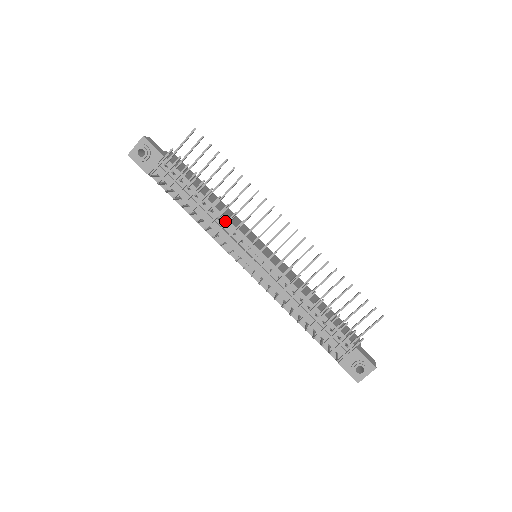
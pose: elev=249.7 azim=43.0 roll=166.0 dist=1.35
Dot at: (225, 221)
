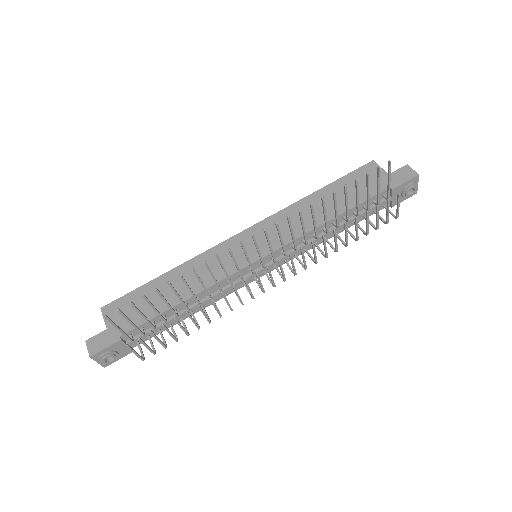
Dot at: (214, 288)
